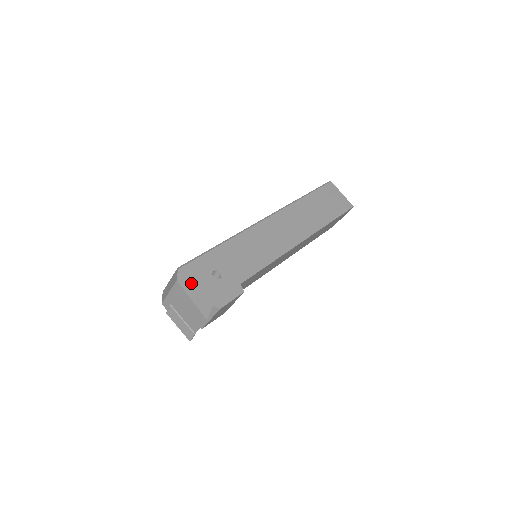
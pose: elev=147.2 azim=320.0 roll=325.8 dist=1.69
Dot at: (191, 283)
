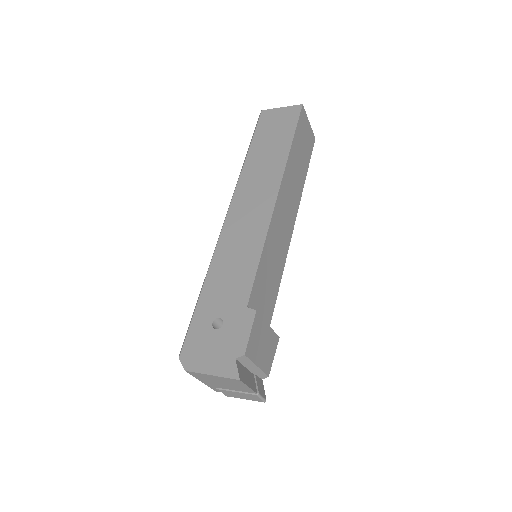
Dot at: (199, 359)
